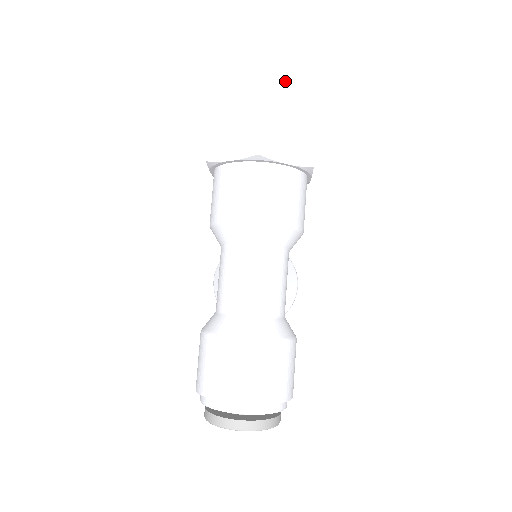
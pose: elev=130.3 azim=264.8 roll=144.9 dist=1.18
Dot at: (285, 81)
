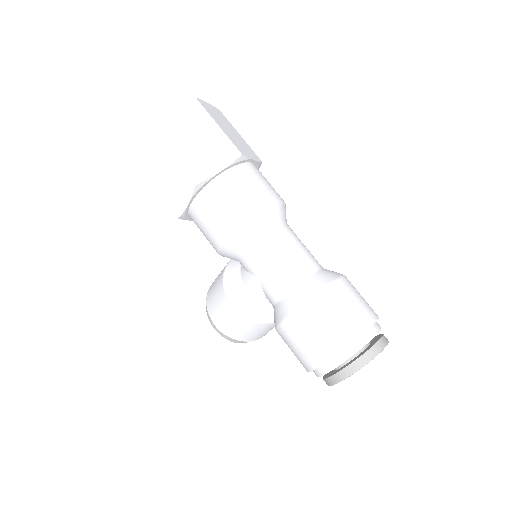
Dot at: (210, 109)
